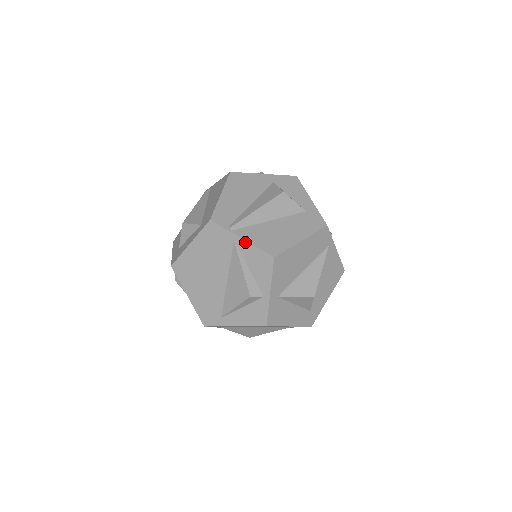
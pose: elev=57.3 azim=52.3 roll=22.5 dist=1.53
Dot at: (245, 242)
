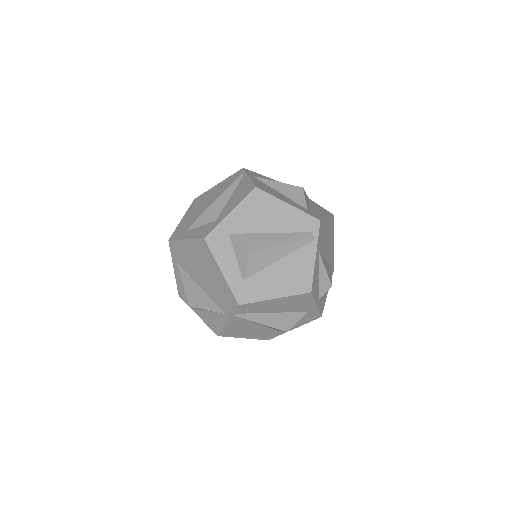
Dot at: (226, 323)
